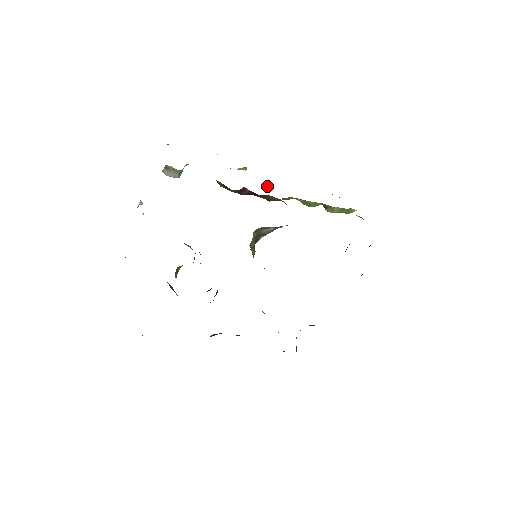
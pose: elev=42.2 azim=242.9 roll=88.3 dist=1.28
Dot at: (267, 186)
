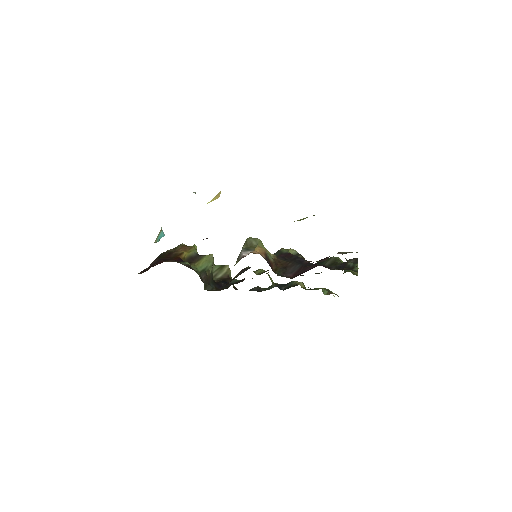
Dot at: occluded
